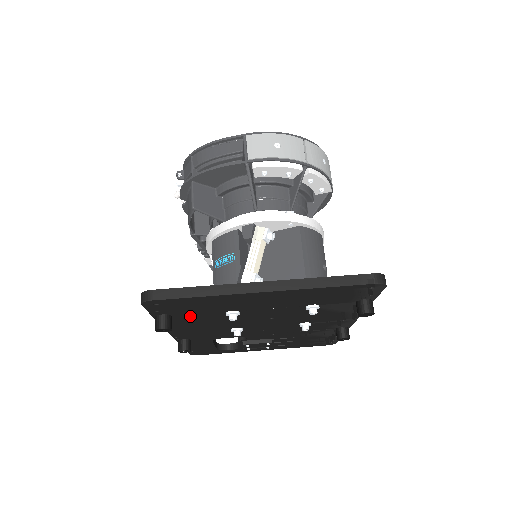
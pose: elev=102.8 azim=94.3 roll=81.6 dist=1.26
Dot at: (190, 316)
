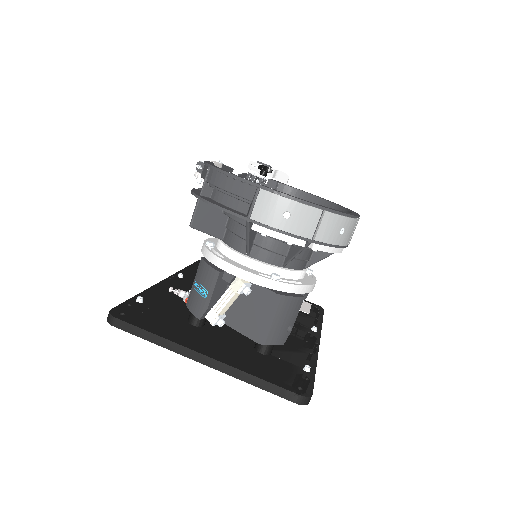
Dot at: occluded
